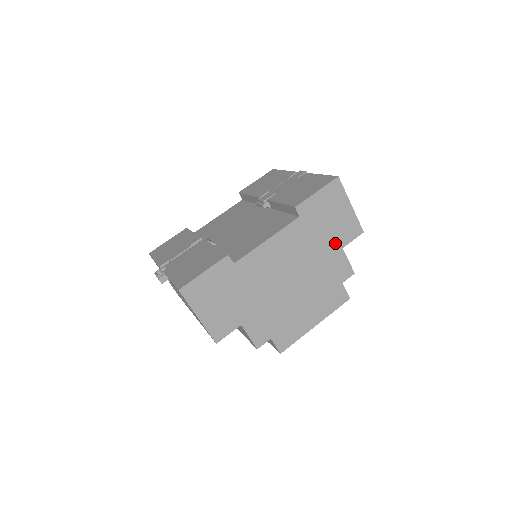
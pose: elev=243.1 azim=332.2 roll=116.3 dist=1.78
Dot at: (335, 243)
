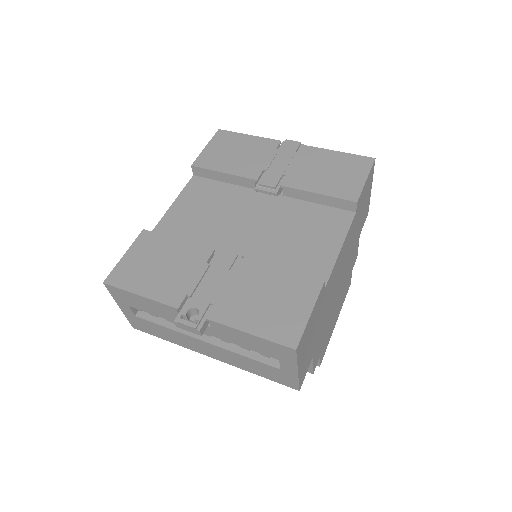
Dot at: (359, 232)
